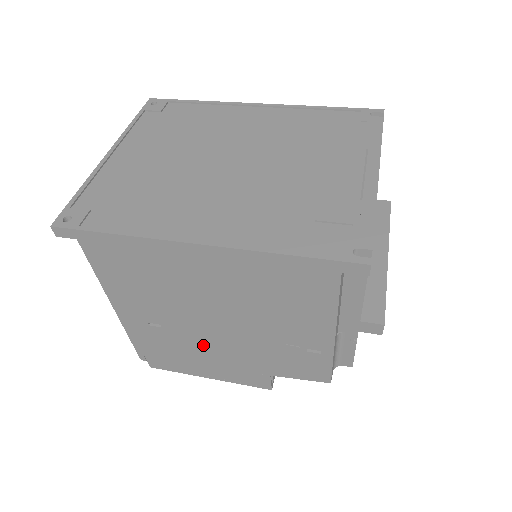
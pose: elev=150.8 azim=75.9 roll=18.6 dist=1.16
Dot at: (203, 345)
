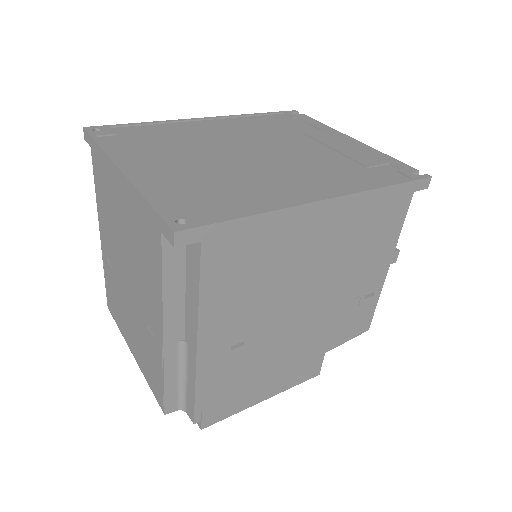
Dot at: (278, 347)
